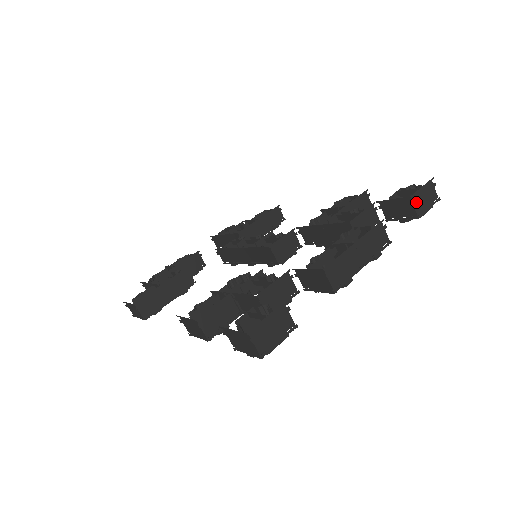
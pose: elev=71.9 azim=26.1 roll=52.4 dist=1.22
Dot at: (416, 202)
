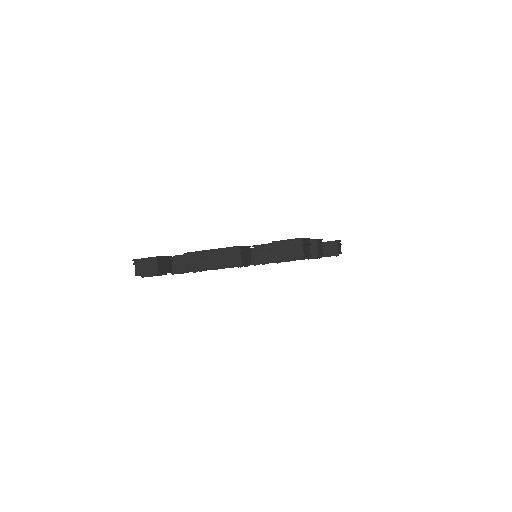
Dot at: (278, 248)
